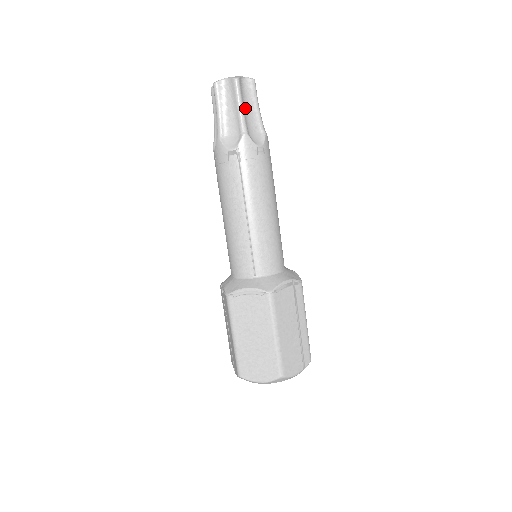
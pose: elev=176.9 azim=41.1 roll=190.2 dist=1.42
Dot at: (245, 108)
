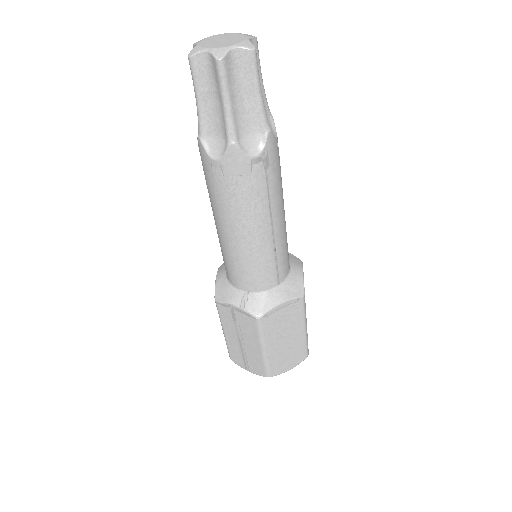
Dot at: occluded
